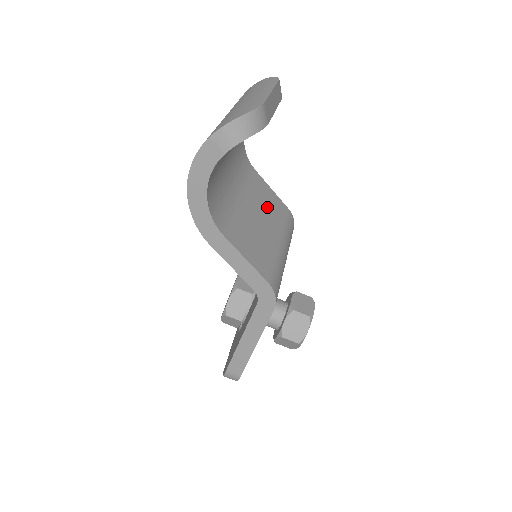
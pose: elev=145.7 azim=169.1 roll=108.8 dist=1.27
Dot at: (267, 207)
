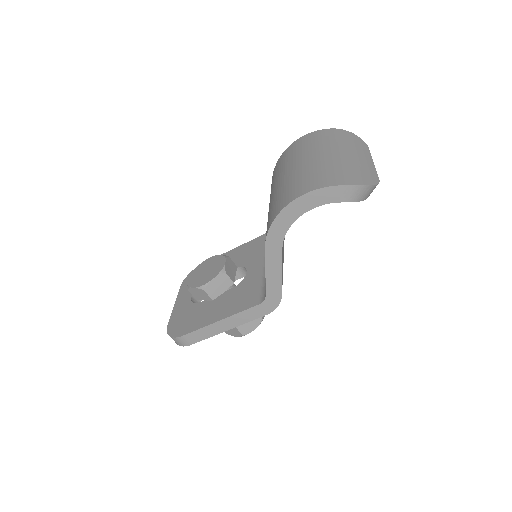
Dot at: occluded
